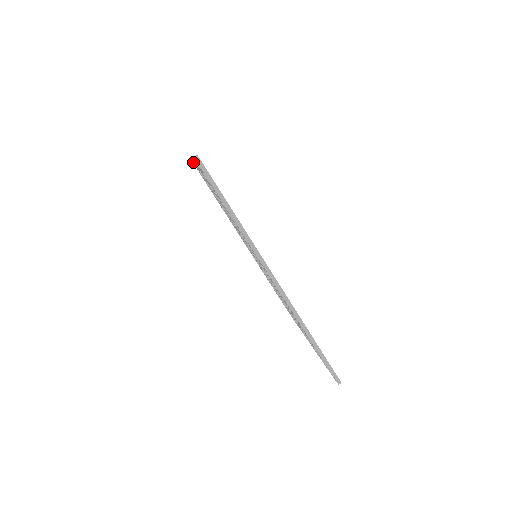
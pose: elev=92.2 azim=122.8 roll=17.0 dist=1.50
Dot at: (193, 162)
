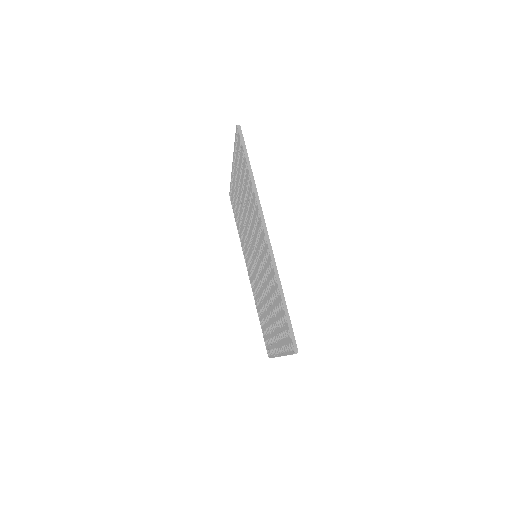
Dot at: (231, 187)
